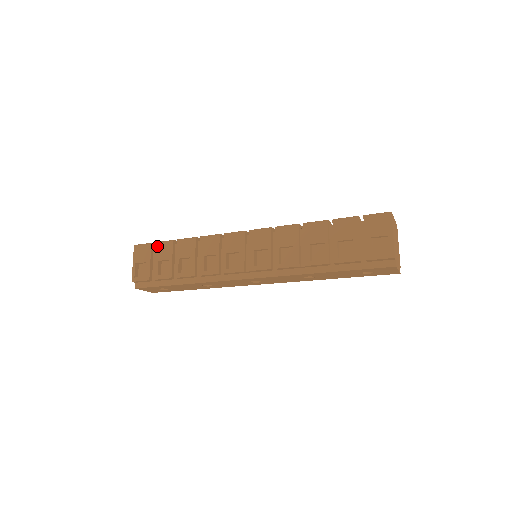
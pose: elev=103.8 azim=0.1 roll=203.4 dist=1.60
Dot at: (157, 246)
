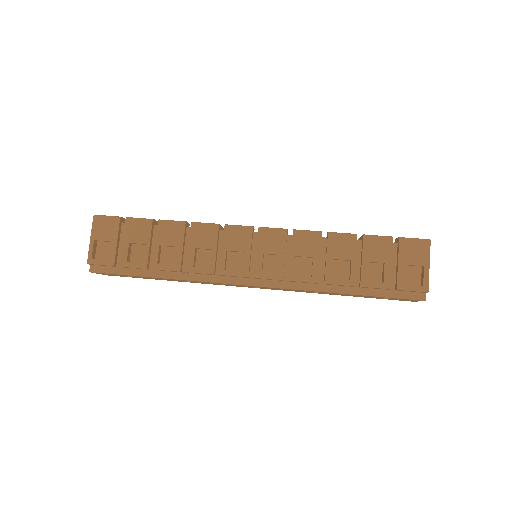
Dot at: (129, 223)
